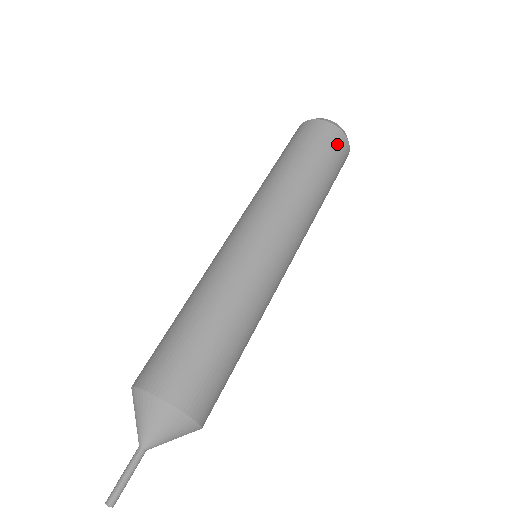
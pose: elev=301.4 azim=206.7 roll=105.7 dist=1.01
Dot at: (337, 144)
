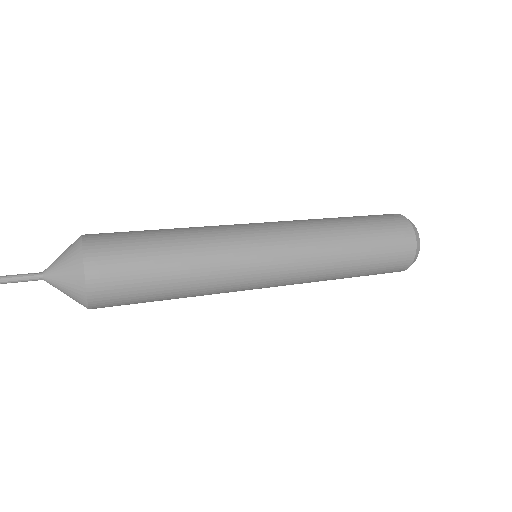
Dot at: (401, 240)
